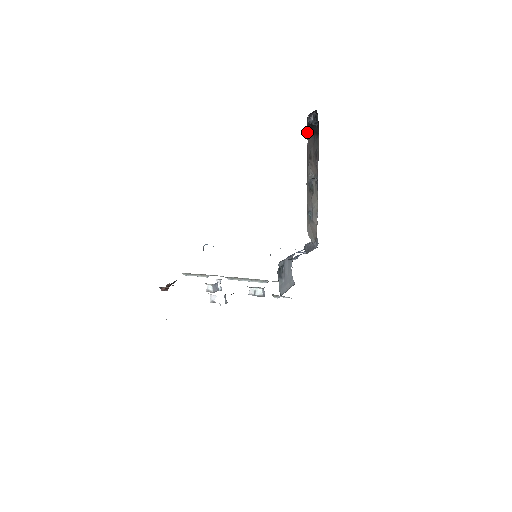
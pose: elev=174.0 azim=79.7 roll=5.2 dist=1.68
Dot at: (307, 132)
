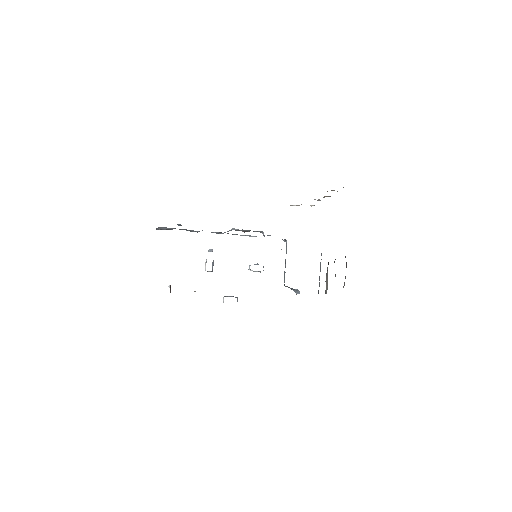
Dot at: occluded
